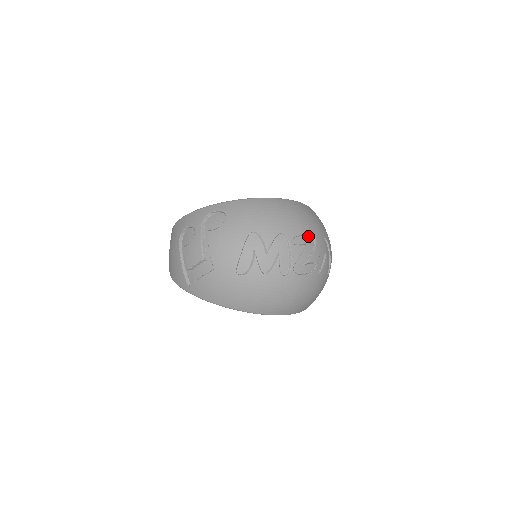
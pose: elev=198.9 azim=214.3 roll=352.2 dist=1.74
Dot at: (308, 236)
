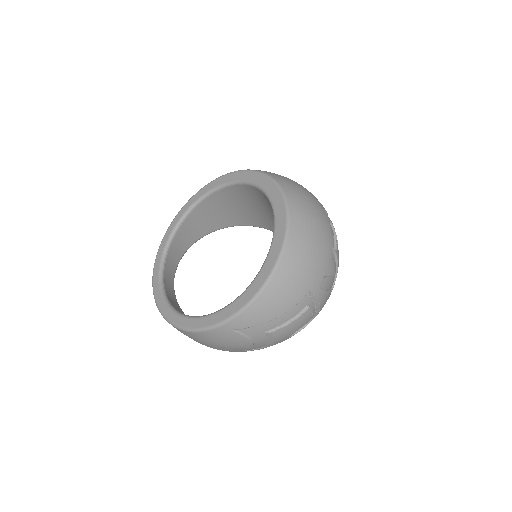
Dot at: occluded
